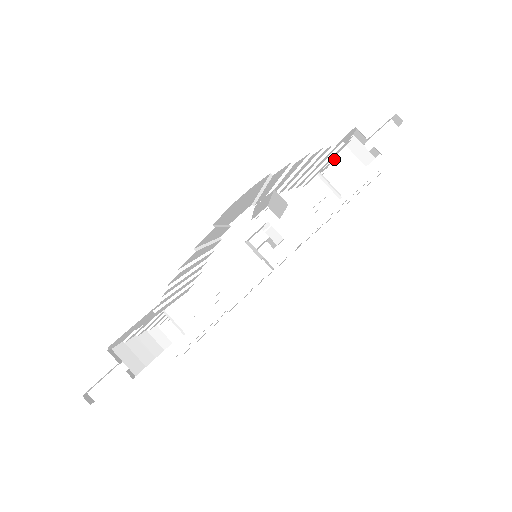
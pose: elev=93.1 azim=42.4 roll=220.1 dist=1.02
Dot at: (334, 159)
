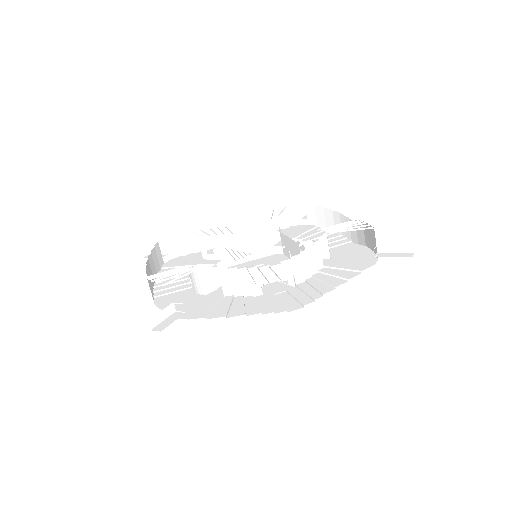
Dot at: occluded
